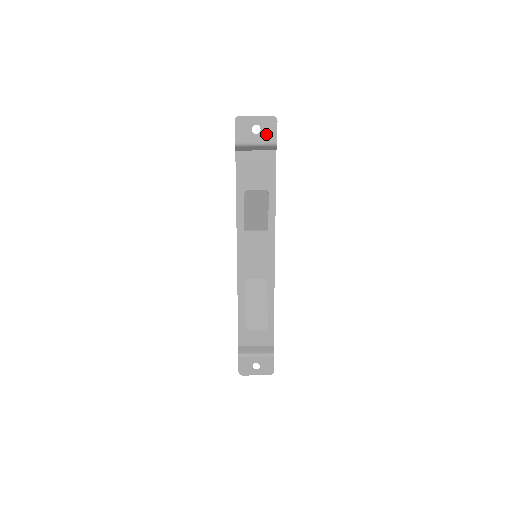
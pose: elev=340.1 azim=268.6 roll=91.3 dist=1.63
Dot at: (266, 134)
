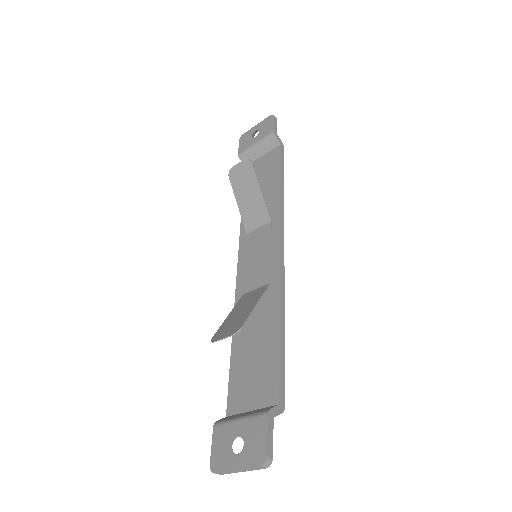
Dot at: (264, 131)
